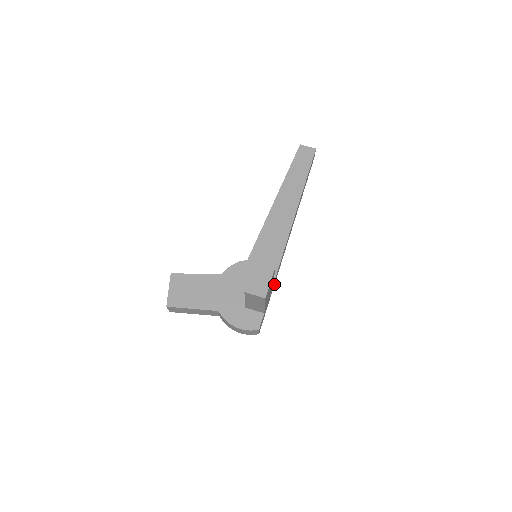
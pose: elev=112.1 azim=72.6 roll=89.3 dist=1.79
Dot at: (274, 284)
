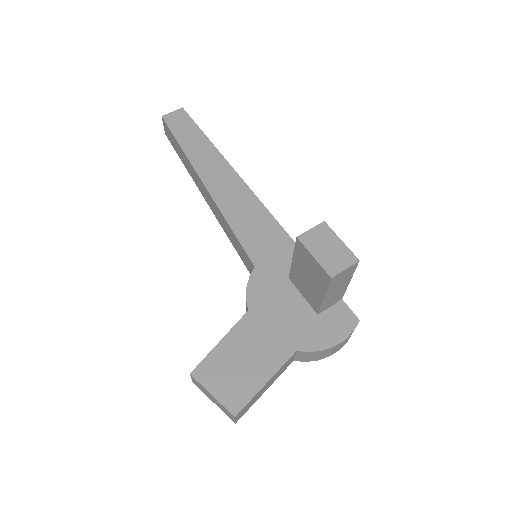
Dot at: occluded
